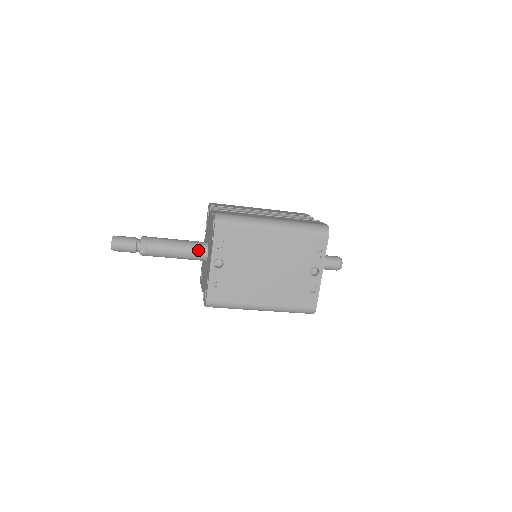
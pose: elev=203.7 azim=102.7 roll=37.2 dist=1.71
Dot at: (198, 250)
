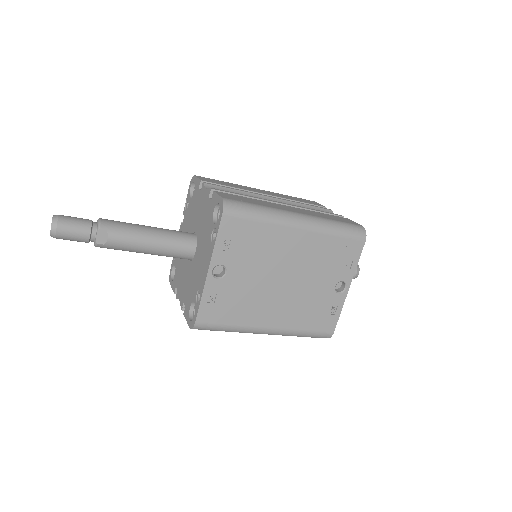
Dot at: (182, 245)
